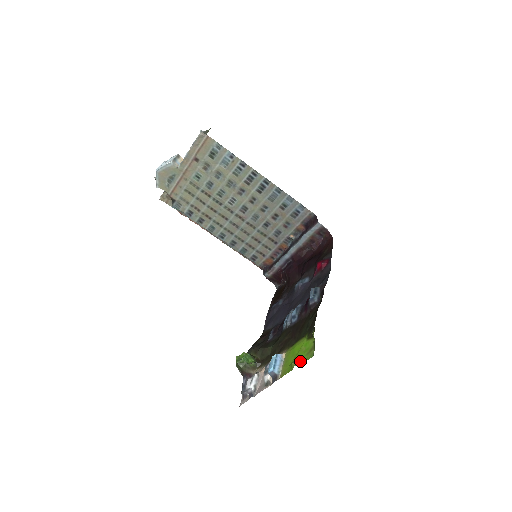
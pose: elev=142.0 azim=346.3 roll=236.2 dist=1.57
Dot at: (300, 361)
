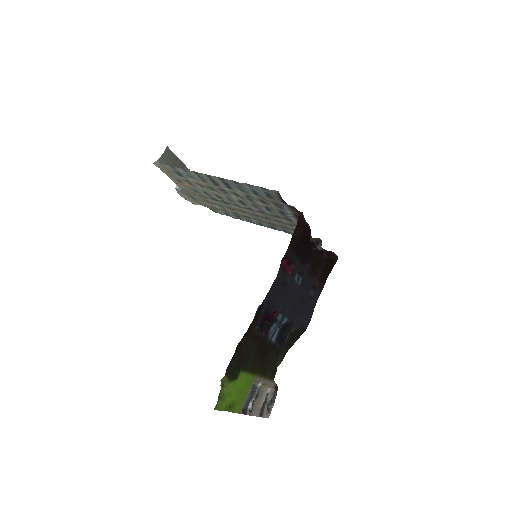
Dot at: (224, 407)
